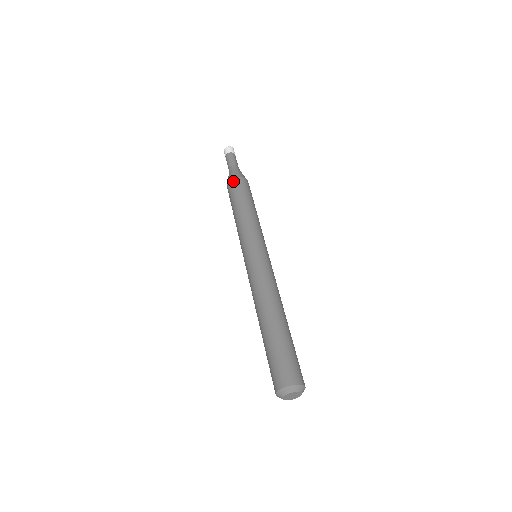
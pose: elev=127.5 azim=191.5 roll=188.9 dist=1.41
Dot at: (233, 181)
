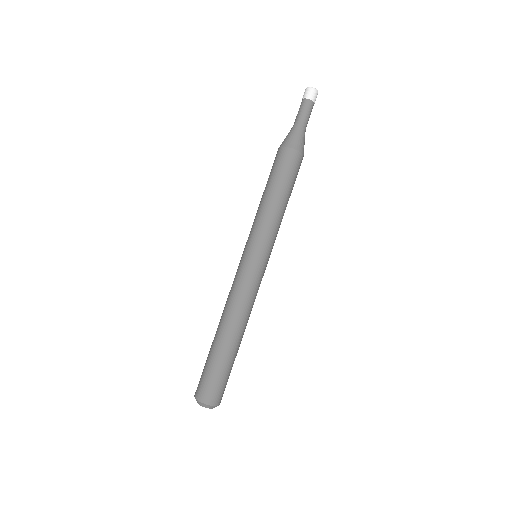
Dot at: (277, 151)
